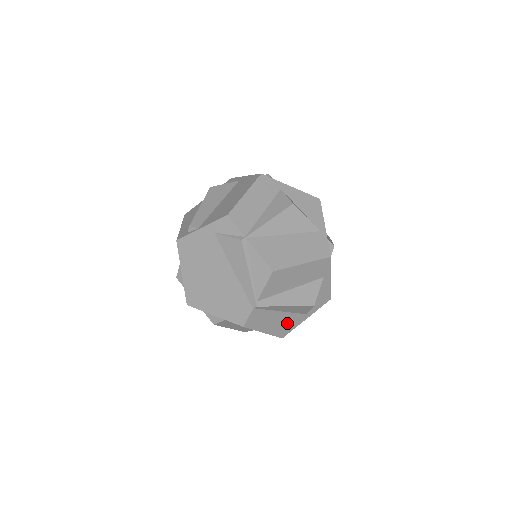
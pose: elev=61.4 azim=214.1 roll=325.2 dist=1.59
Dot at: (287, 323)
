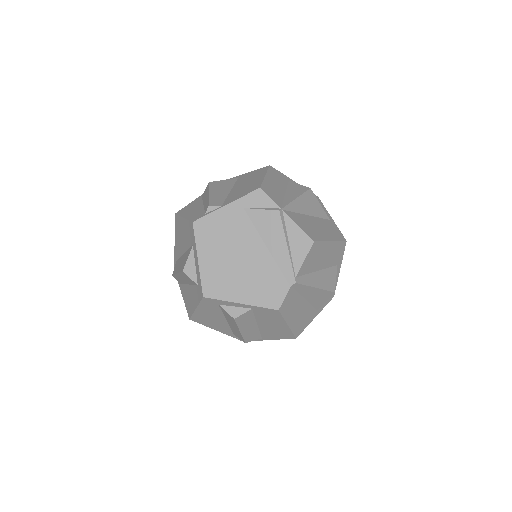
Dot at: (304, 318)
